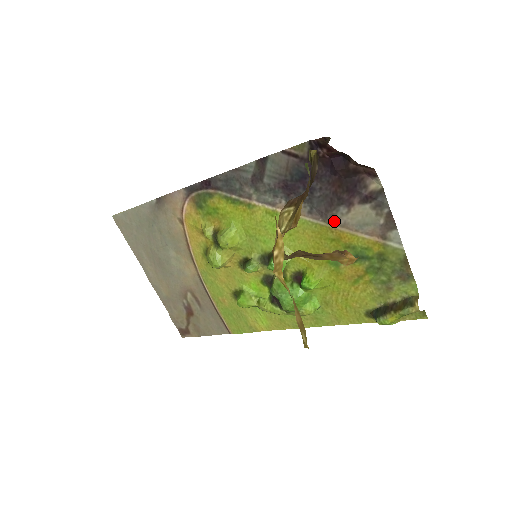
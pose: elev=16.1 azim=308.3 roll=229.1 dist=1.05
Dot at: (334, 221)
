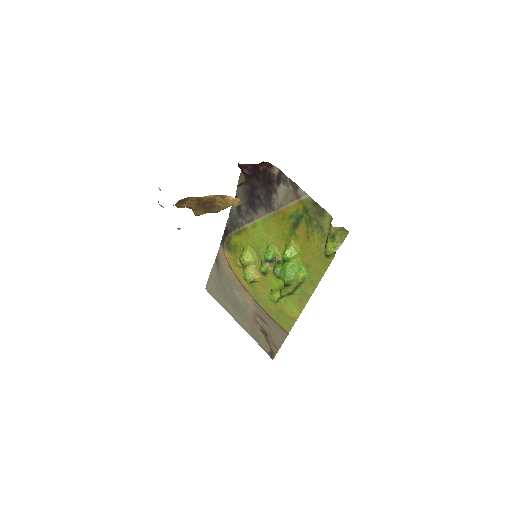
Dot at: (276, 207)
